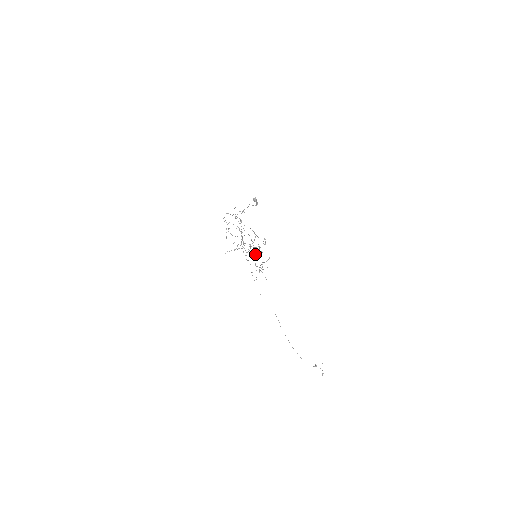
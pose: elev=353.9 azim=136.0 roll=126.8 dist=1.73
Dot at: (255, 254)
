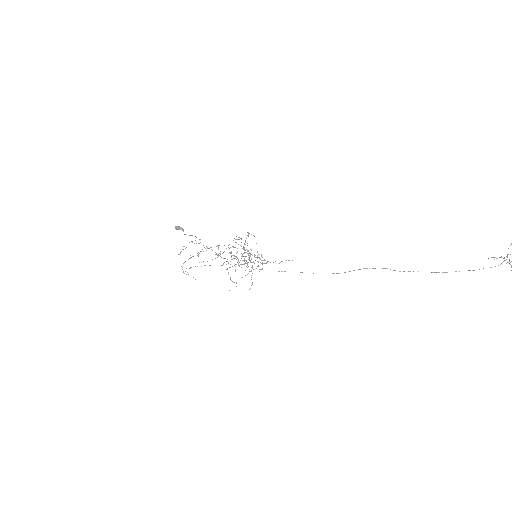
Dot at: occluded
